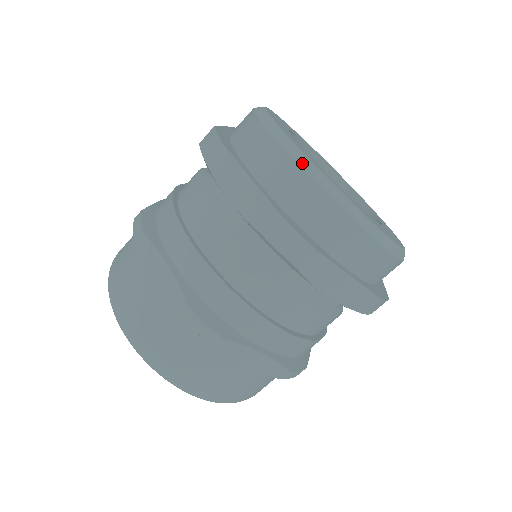
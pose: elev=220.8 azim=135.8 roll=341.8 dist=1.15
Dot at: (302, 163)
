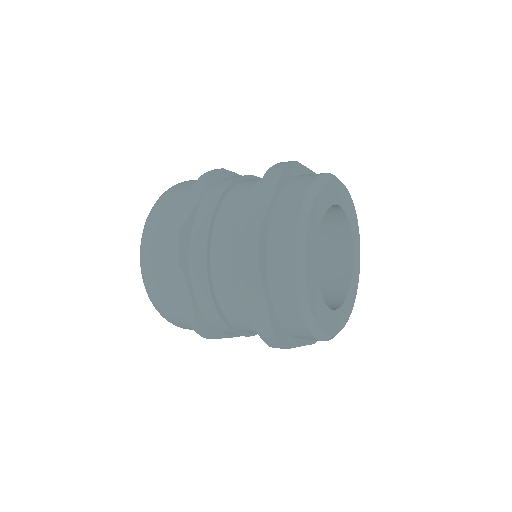
Dot at: (302, 217)
